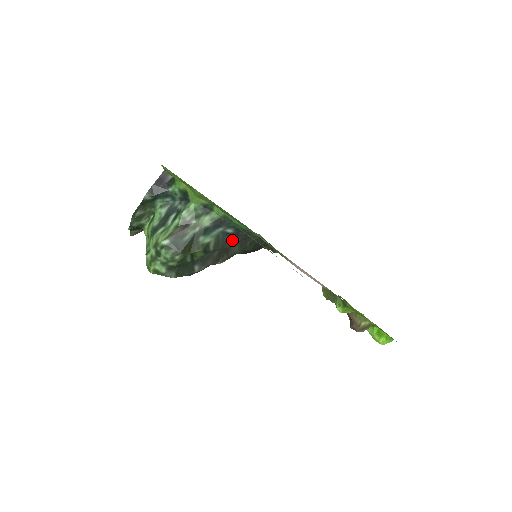
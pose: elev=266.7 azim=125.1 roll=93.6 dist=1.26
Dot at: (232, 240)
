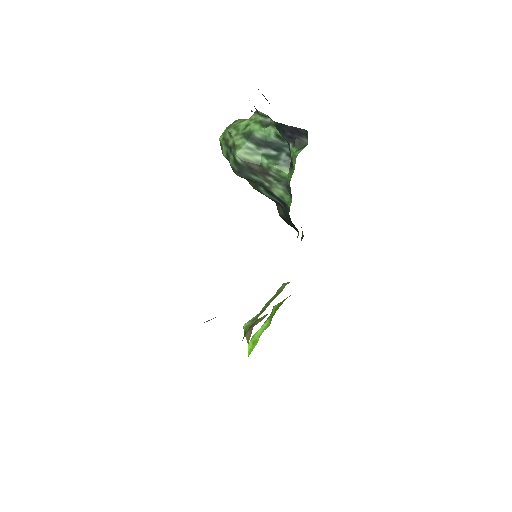
Dot at: (283, 209)
